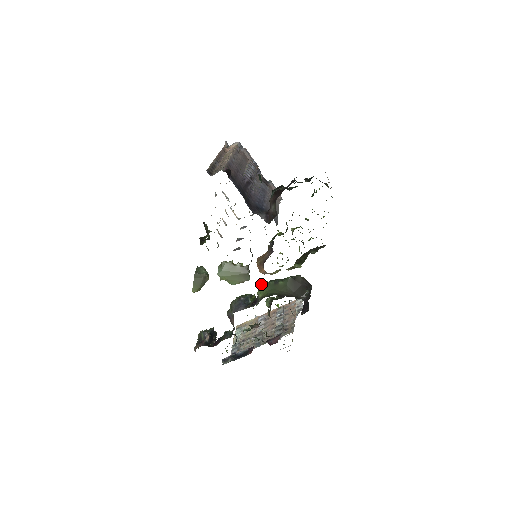
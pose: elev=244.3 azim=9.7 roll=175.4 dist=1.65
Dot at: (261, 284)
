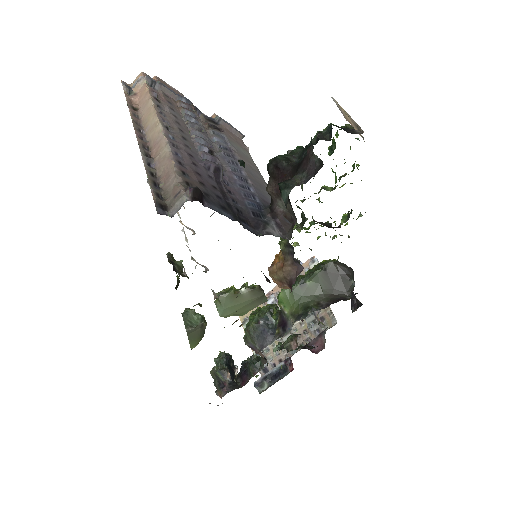
Dot at: (281, 294)
